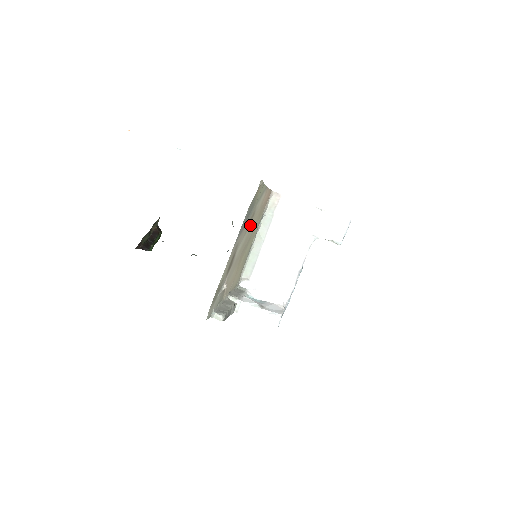
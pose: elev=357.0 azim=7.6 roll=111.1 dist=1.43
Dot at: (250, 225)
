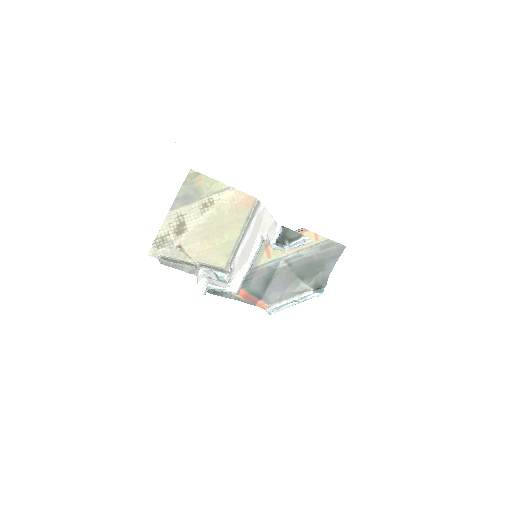
Dot at: (211, 211)
